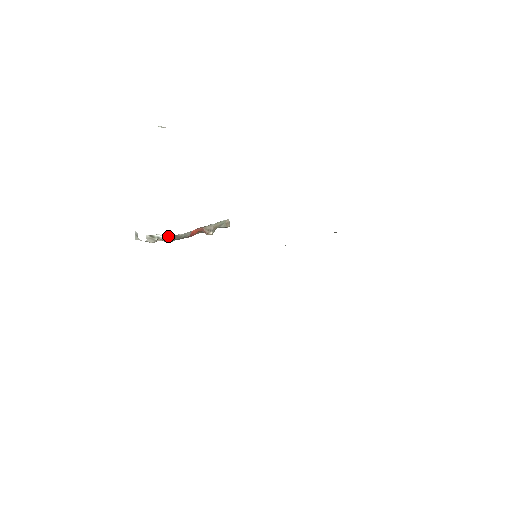
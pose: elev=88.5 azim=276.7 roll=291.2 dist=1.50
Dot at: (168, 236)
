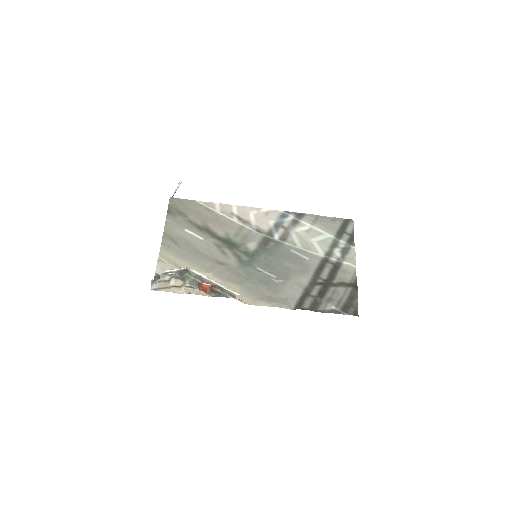
Dot at: (179, 272)
